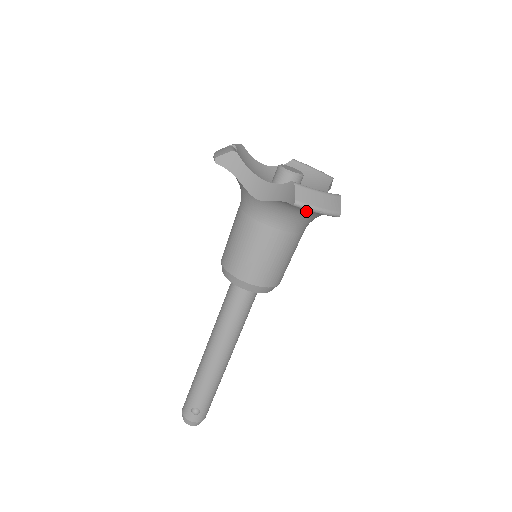
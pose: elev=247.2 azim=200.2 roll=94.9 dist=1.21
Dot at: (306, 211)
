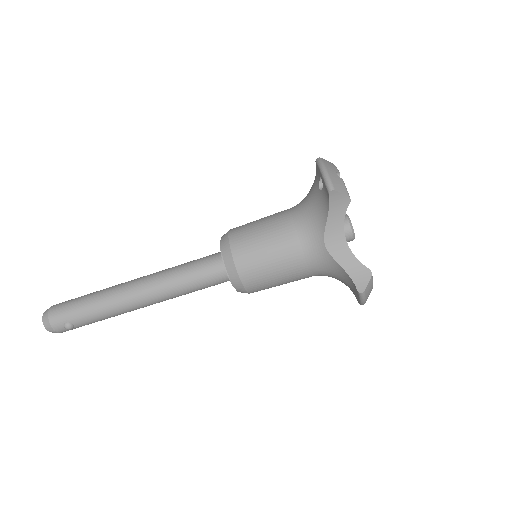
Dot at: (345, 282)
